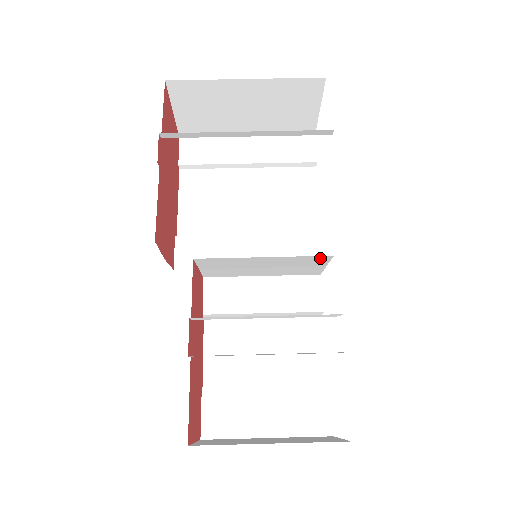
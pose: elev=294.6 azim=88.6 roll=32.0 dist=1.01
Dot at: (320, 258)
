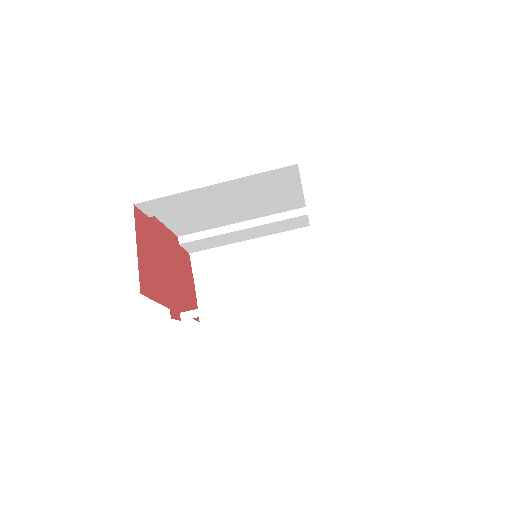
Dot at: (307, 256)
